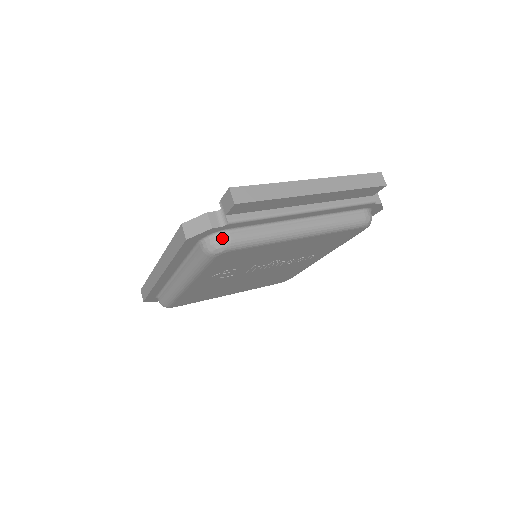
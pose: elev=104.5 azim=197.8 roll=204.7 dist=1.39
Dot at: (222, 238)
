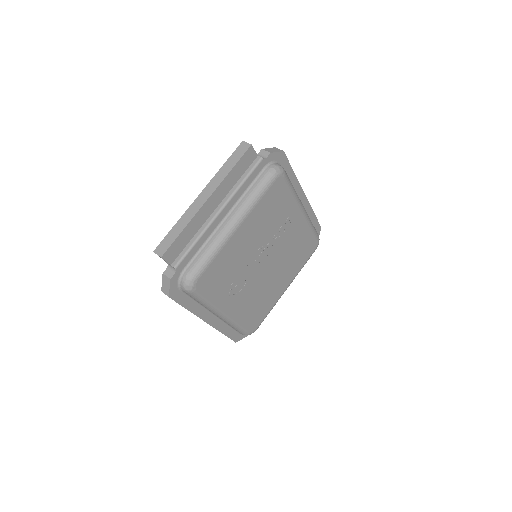
Dot at: (184, 278)
